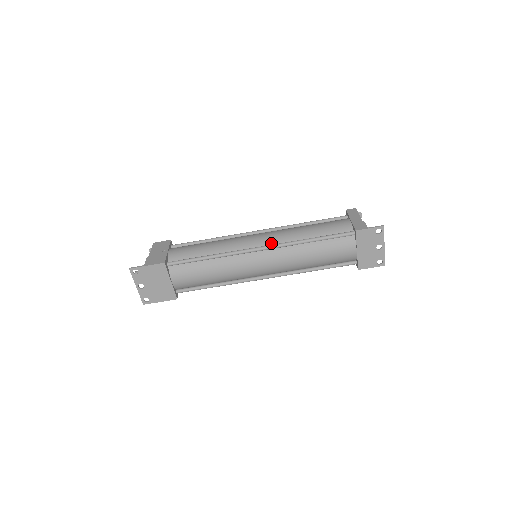
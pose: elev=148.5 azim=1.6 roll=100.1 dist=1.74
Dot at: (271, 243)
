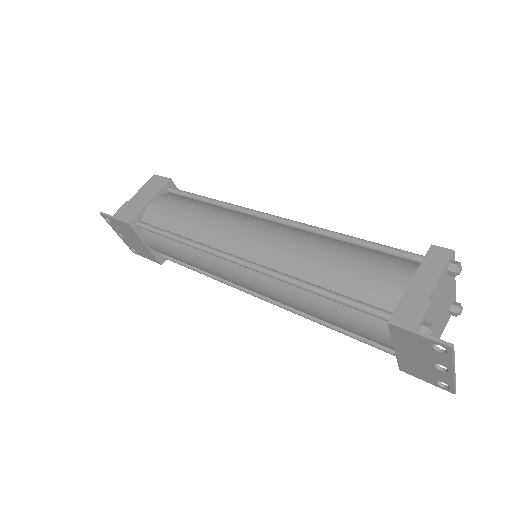
Dot at: (259, 258)
